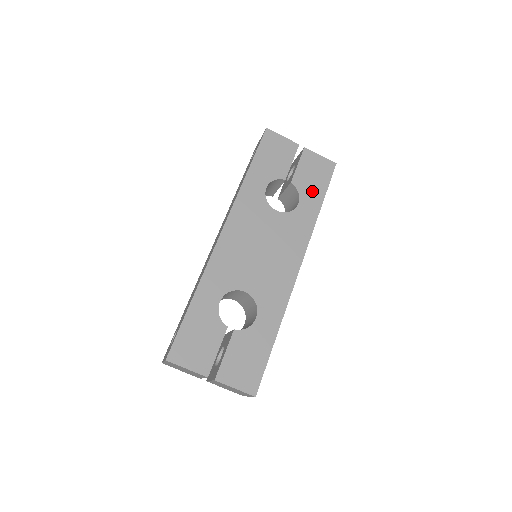
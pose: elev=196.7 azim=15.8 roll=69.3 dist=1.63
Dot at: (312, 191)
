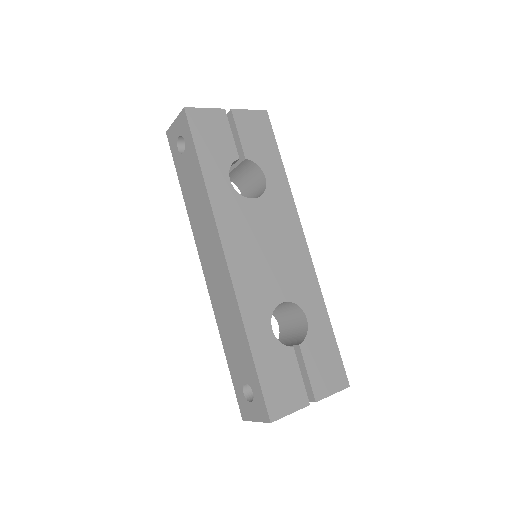
Dot at: (267, 156)
